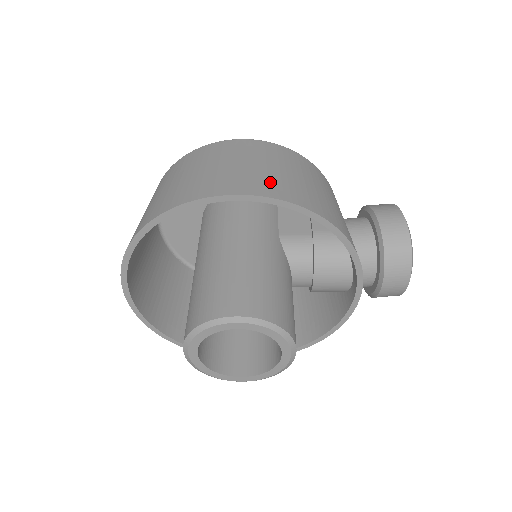
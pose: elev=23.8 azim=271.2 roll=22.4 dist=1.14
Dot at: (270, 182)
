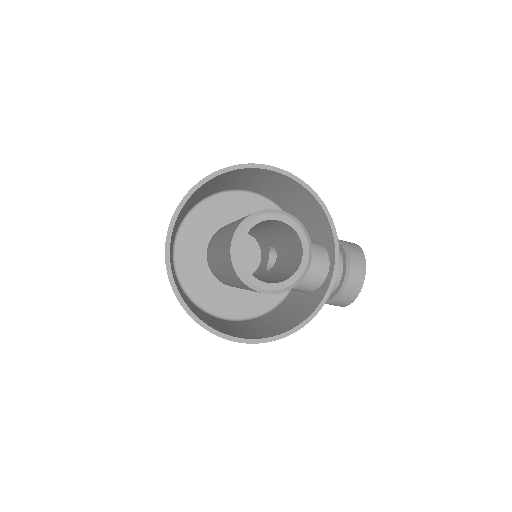
Dot at: occluded
